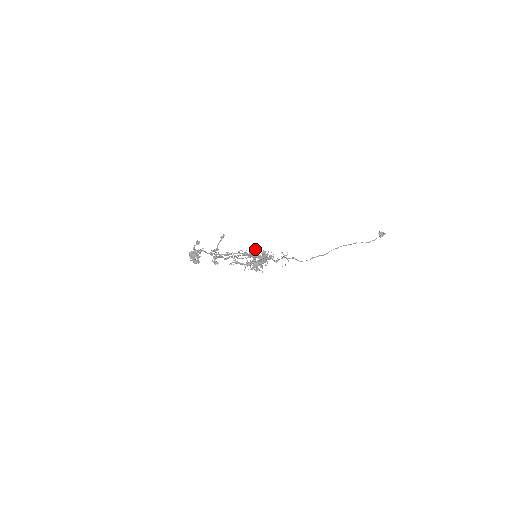
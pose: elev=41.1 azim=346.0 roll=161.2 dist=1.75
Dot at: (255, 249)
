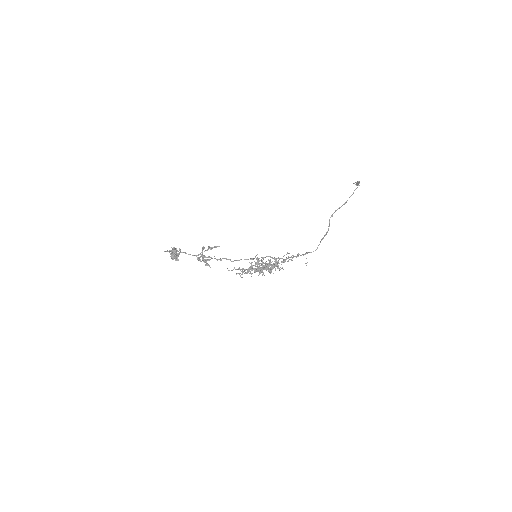
Dot at: (255, 257)
